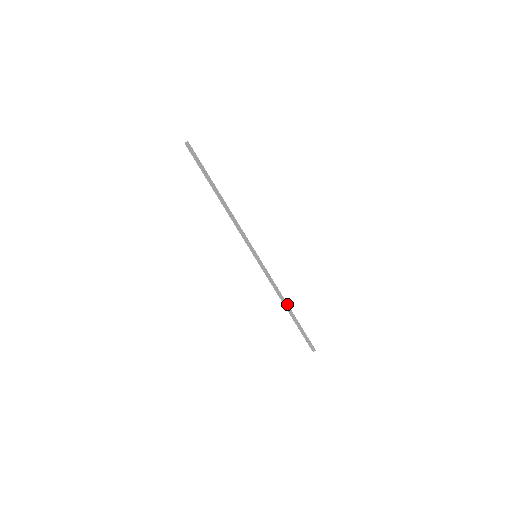
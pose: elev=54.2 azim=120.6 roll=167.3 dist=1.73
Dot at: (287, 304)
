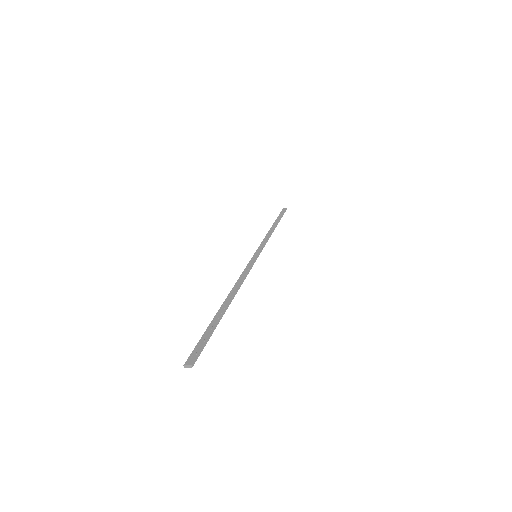
Dot at: occluded
